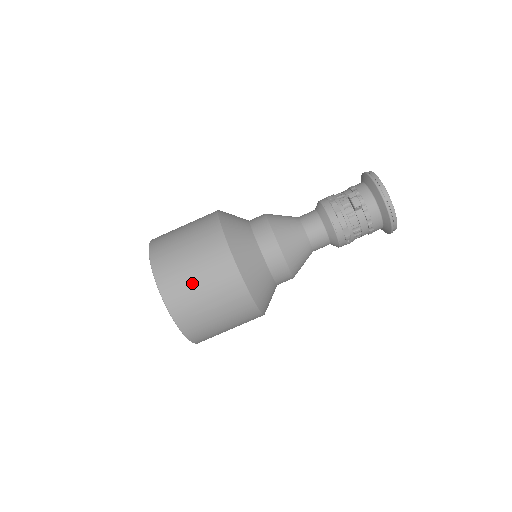
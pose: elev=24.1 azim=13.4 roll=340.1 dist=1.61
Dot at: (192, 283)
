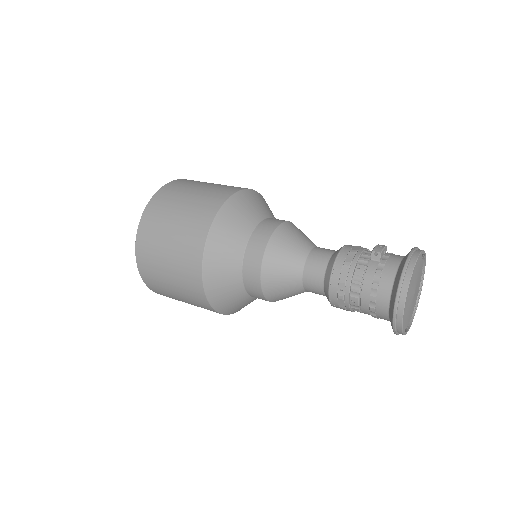
Dot at: (184, 195)
